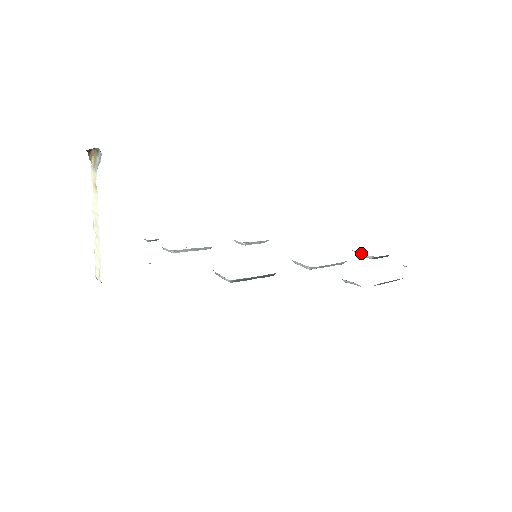
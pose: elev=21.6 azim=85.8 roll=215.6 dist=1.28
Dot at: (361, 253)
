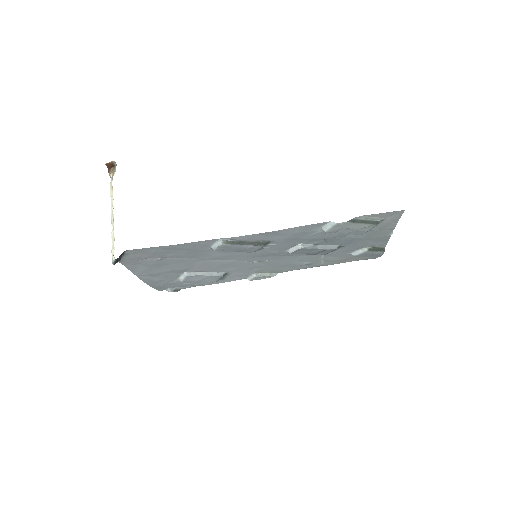
Dot at: (358, 251)
